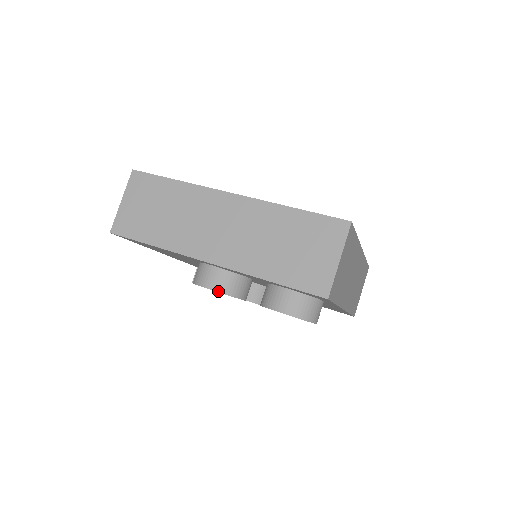
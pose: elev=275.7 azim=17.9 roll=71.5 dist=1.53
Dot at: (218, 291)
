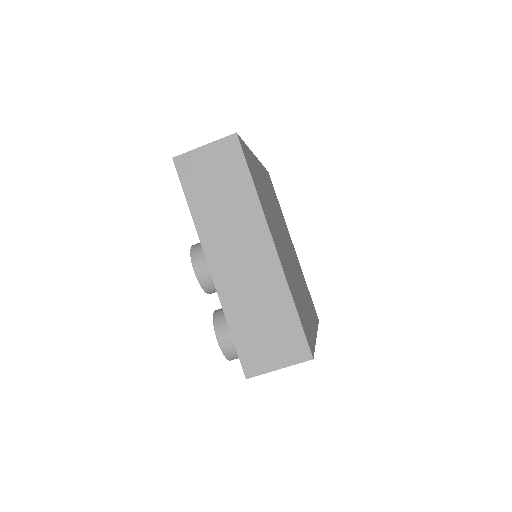
Dot at: (198, 279)
